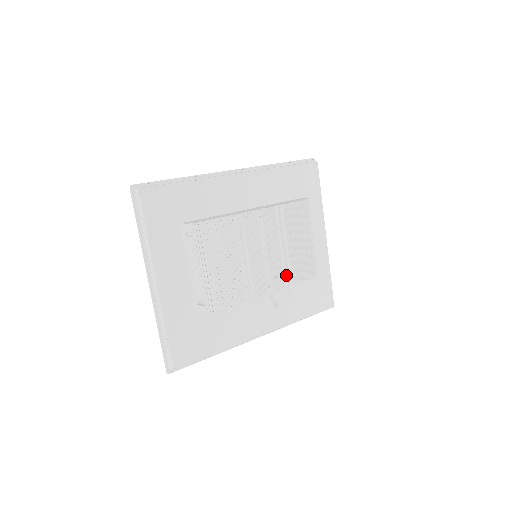
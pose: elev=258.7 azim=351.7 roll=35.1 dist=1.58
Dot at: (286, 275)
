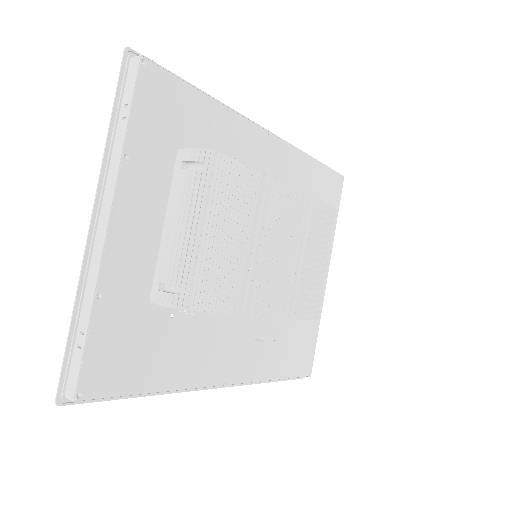
Dot at: (291, 298)
